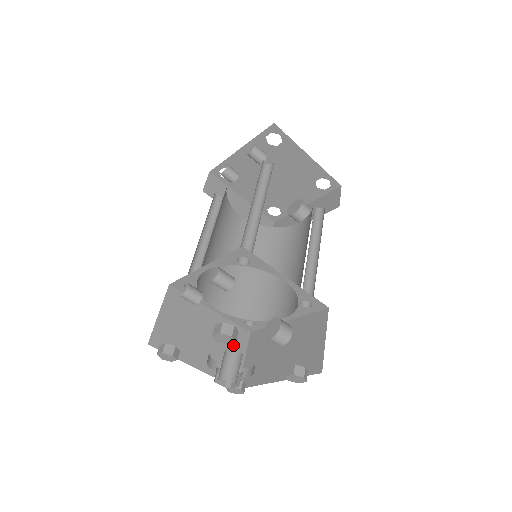
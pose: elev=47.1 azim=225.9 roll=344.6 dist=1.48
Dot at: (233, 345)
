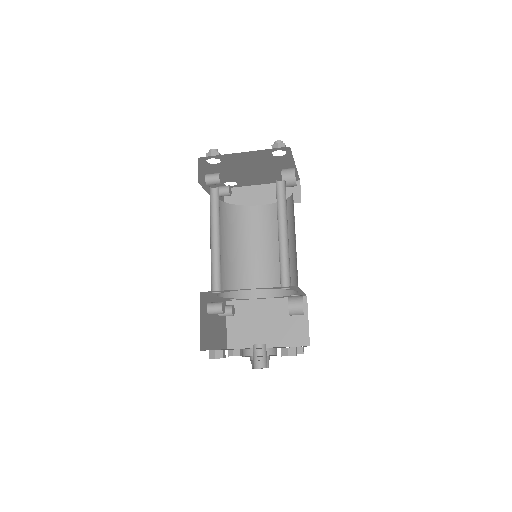
Dot at: (294, 315)
